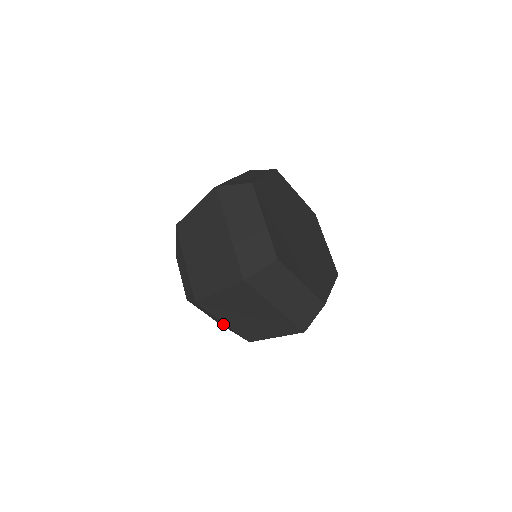
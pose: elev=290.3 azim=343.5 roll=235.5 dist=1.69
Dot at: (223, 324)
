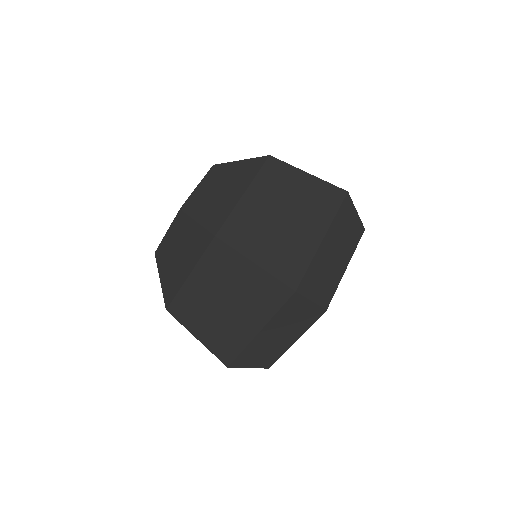
Dot at: occluded
